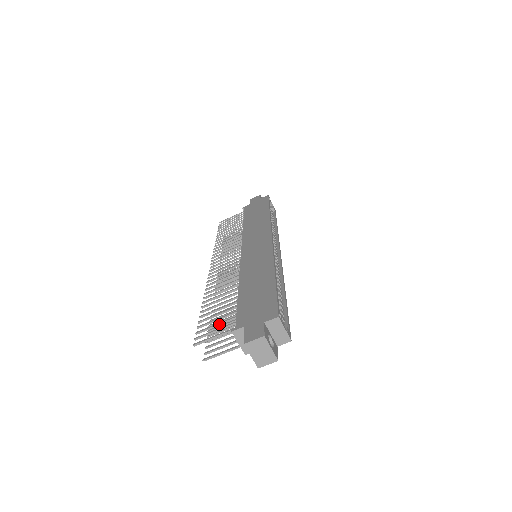
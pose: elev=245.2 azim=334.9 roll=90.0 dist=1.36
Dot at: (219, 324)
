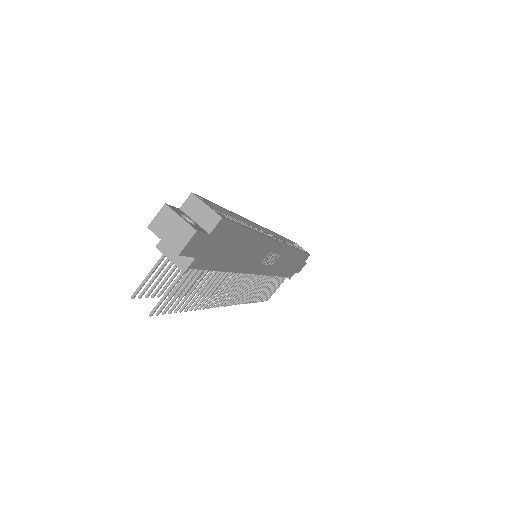
Dot at: (165, 271)
